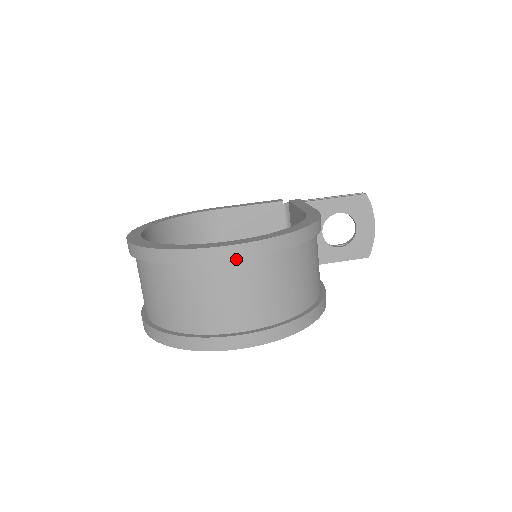
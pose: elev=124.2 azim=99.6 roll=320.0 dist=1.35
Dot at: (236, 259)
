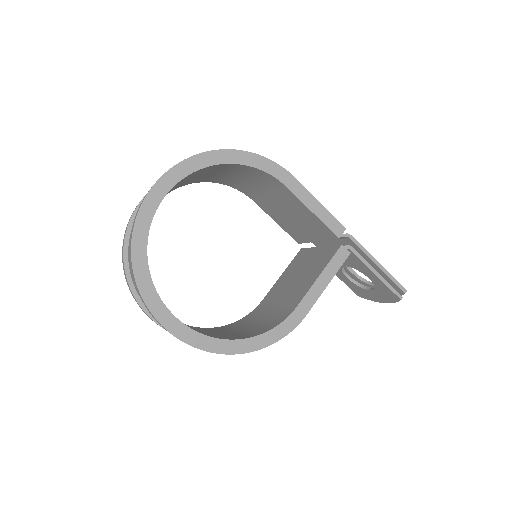
Dot at: occluded
